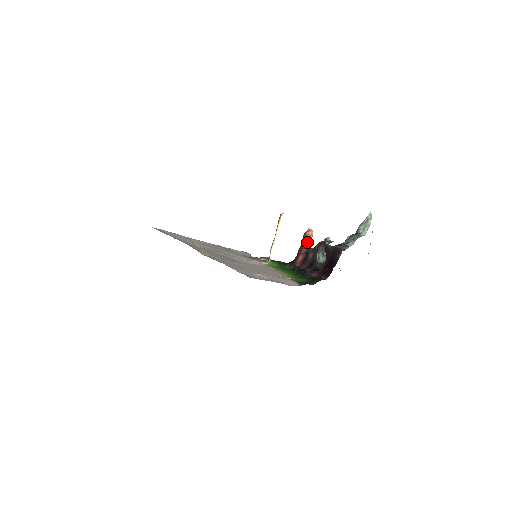
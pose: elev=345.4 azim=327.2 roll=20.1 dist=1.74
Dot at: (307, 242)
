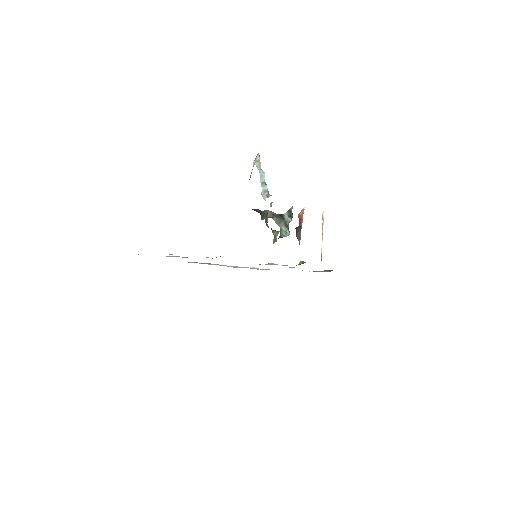
Dot at: (299, 224)
